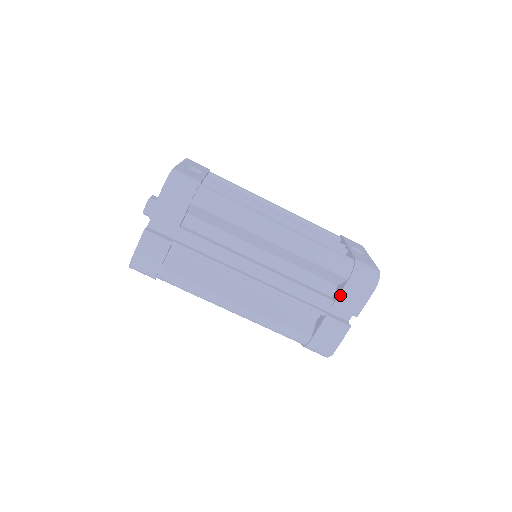
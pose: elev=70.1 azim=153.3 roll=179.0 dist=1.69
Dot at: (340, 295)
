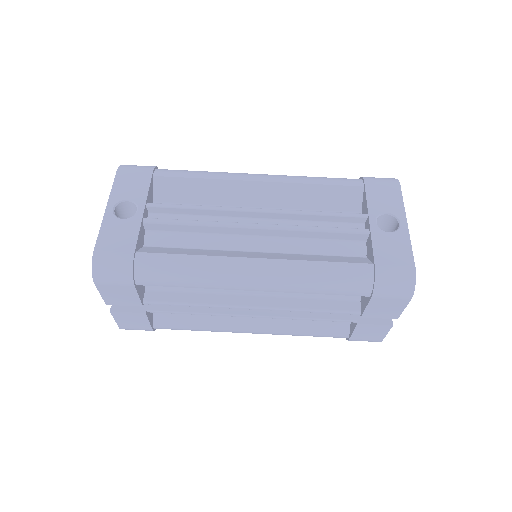
Dot at: (366, 310)
